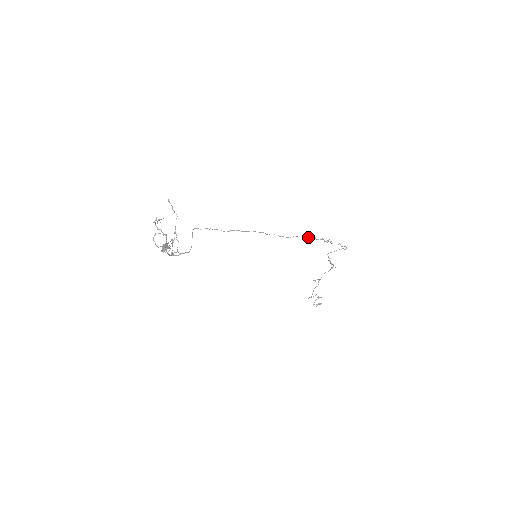
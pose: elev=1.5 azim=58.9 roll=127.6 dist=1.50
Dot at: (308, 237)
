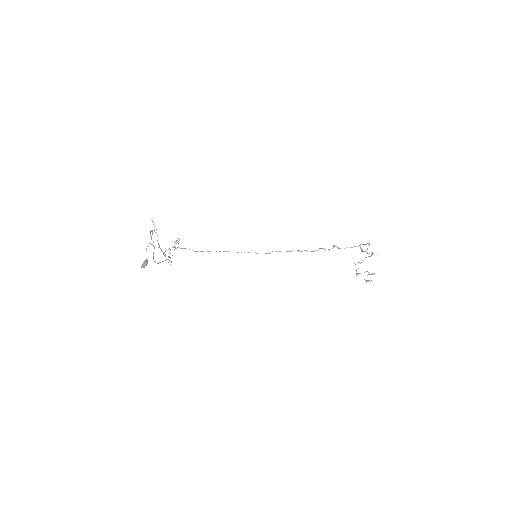
Dot at: occluded
